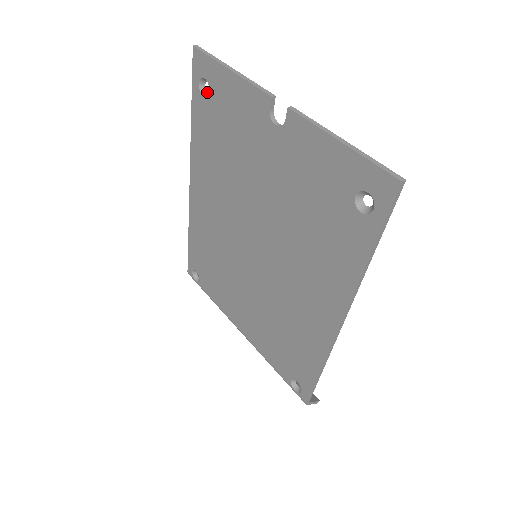
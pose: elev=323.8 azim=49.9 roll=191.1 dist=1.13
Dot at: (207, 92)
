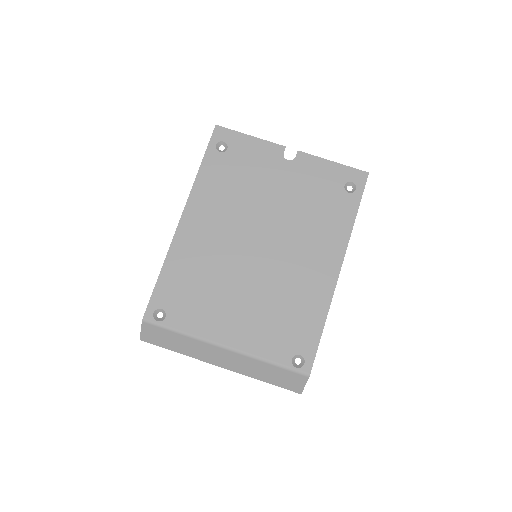
Dot at: (221, 151)
